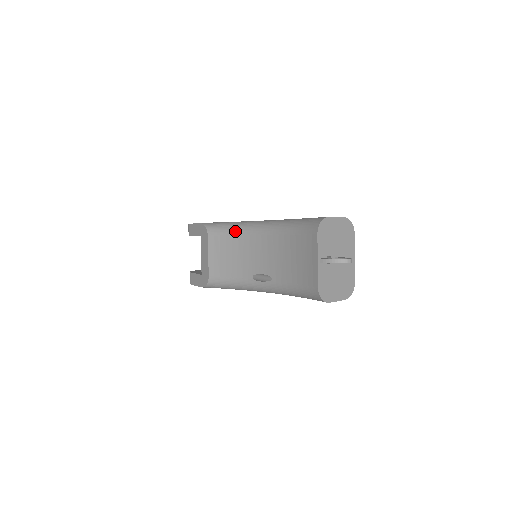
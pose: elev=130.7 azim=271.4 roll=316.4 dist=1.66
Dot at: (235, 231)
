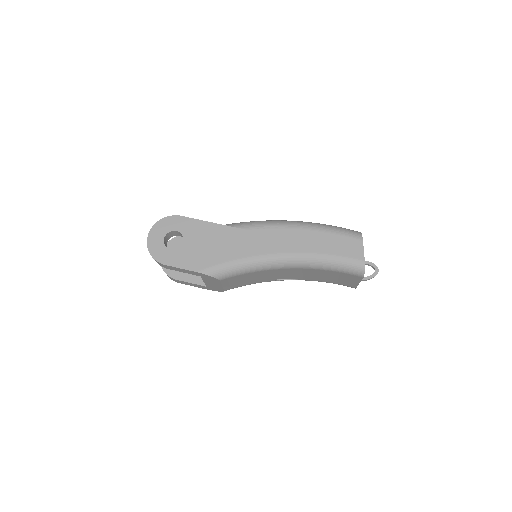
Dot at: (253, 271)
